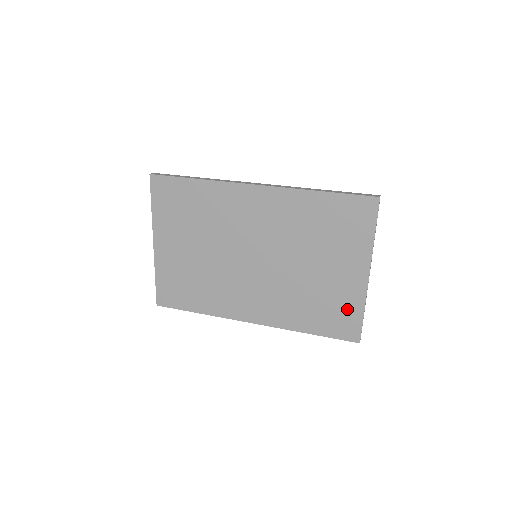
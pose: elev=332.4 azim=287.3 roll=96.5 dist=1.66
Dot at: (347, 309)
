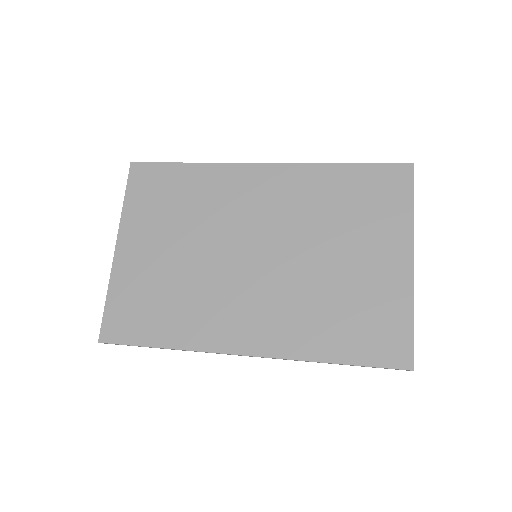
Dot at: (388, 315)
